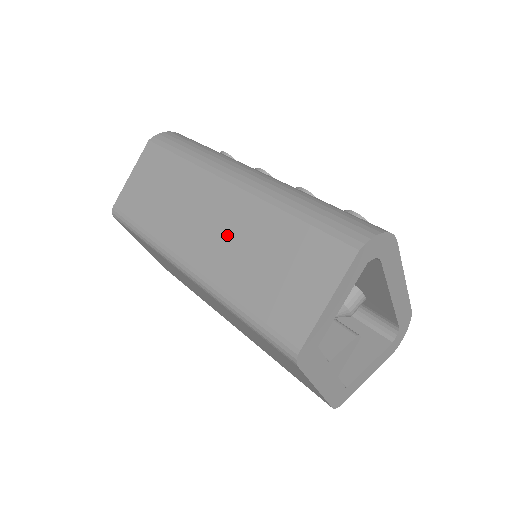
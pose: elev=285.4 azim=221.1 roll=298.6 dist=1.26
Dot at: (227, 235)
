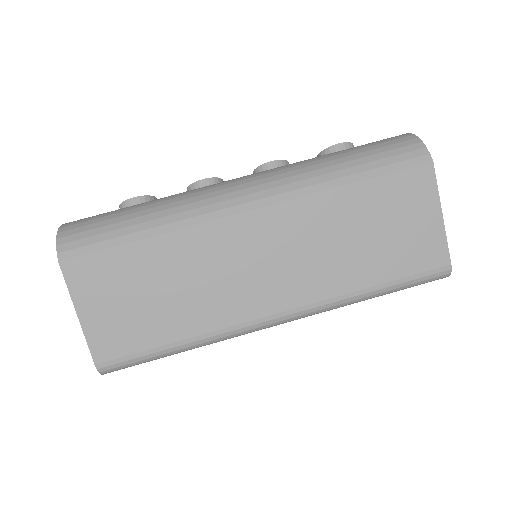
Dot at: (299, 254)
